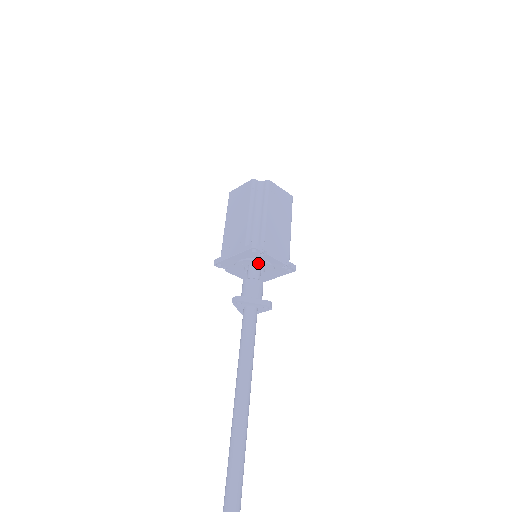
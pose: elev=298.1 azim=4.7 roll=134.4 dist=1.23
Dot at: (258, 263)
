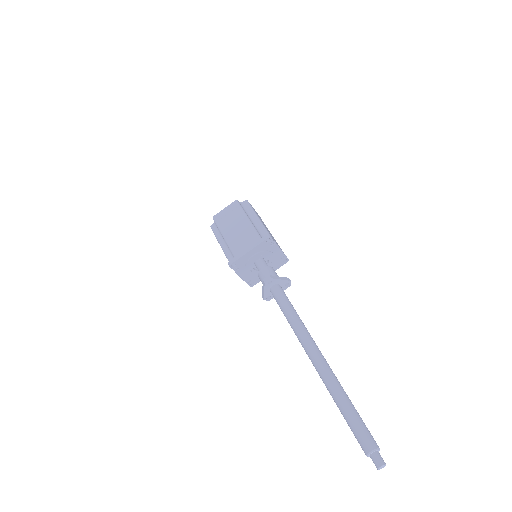
Dot at: (267, 255)
